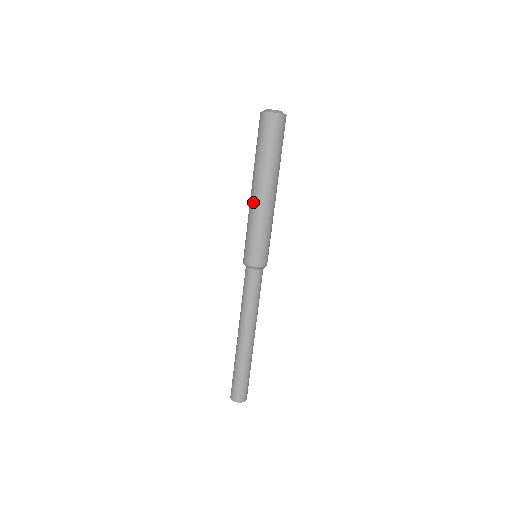
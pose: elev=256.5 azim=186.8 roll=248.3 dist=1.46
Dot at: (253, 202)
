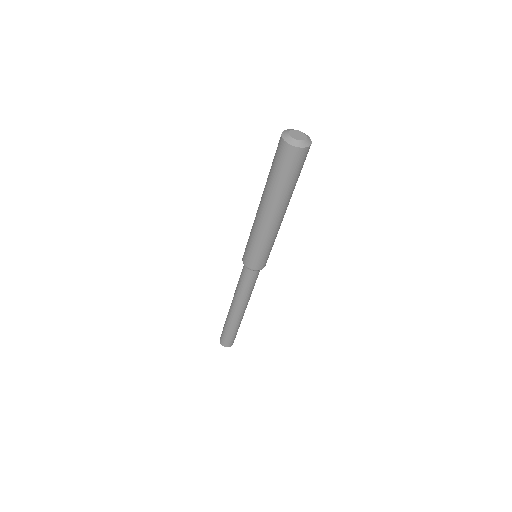
Dot at: (259, 220)
